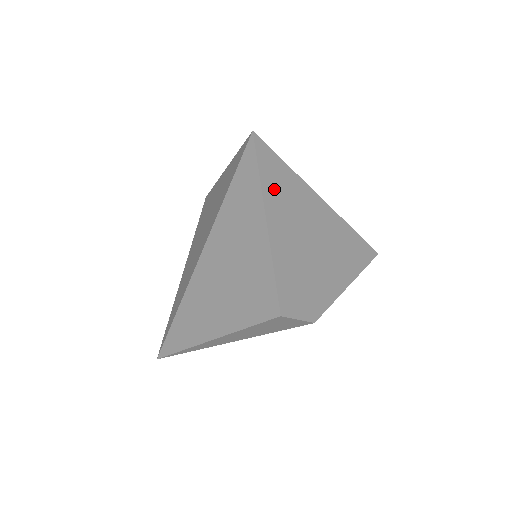
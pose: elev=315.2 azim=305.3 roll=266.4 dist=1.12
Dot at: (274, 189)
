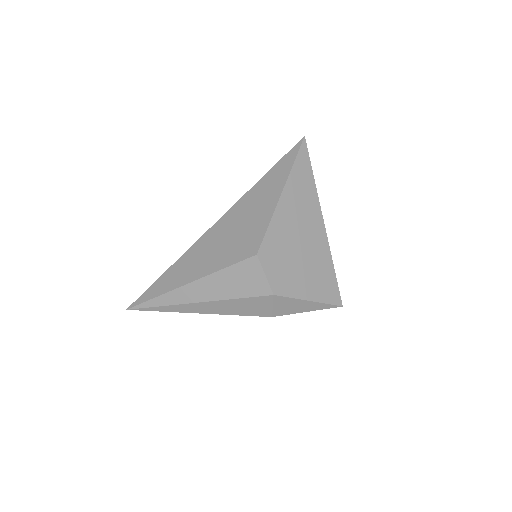
Dot at: (299, 174)
